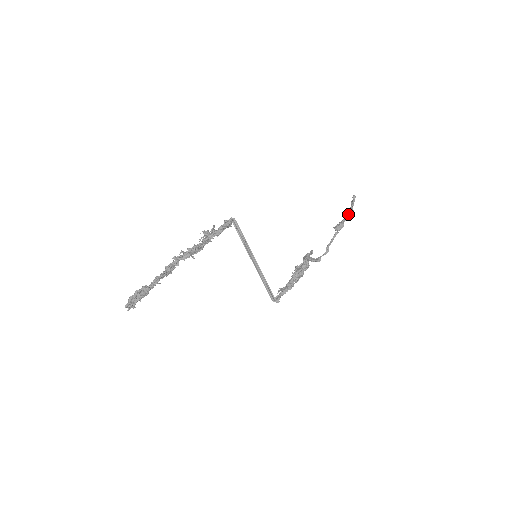
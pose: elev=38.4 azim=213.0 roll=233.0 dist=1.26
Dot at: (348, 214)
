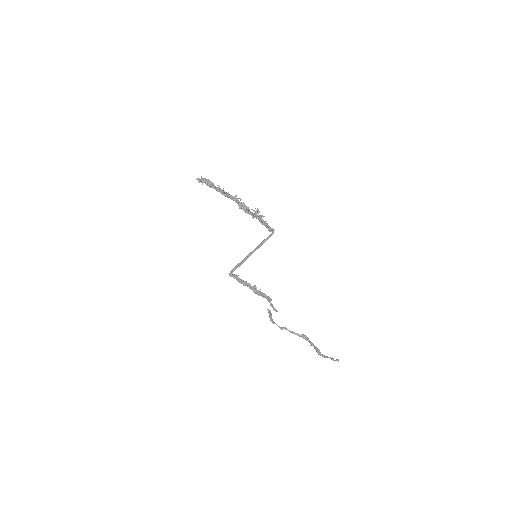
Dot at: occluded
